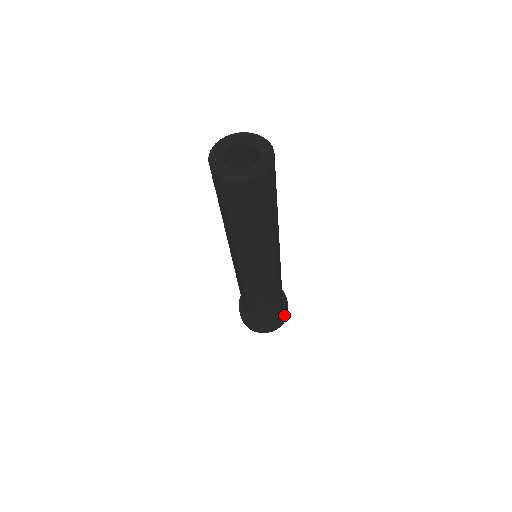
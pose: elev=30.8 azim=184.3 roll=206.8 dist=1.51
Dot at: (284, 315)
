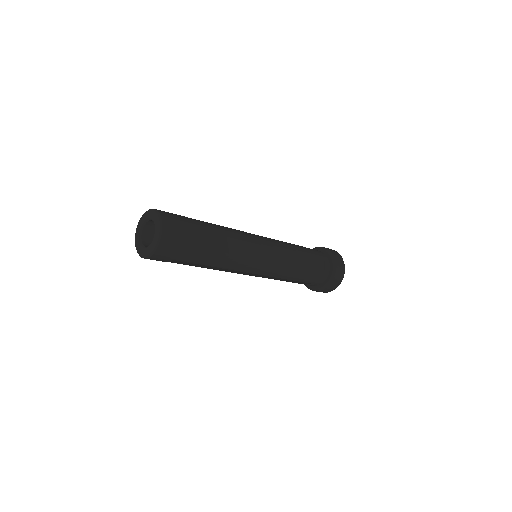
Dot at: (326, 287)
